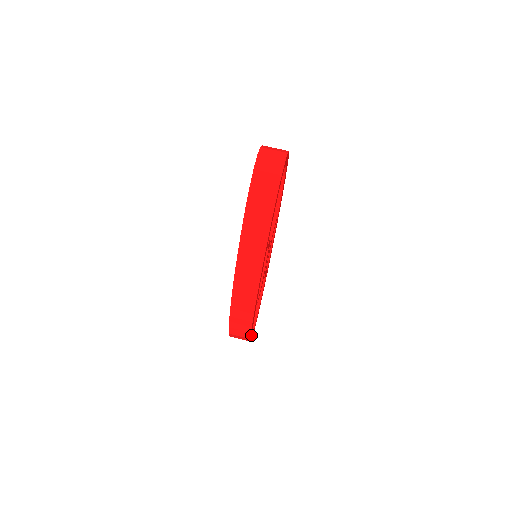
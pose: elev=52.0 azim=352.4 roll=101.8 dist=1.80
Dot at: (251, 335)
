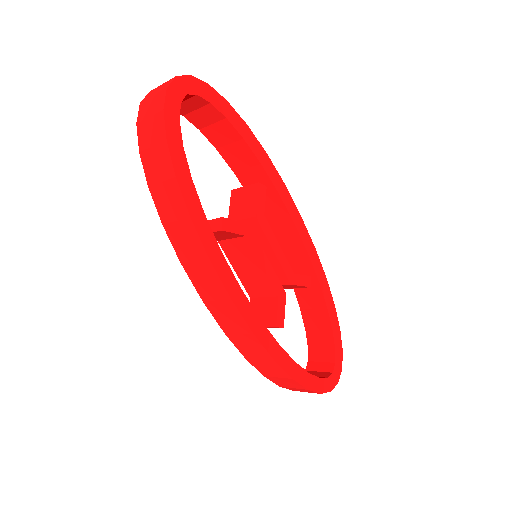
Dot at: (311, 383)
